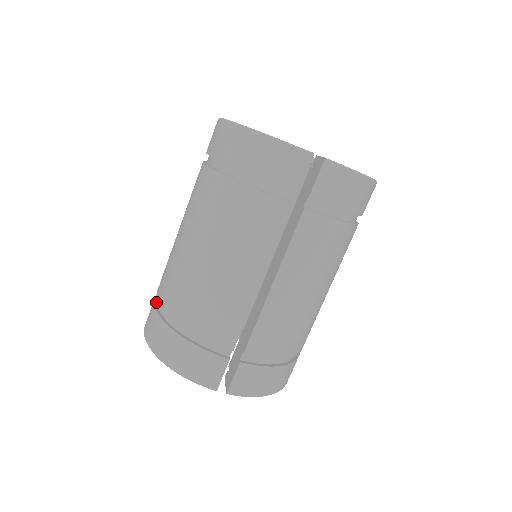
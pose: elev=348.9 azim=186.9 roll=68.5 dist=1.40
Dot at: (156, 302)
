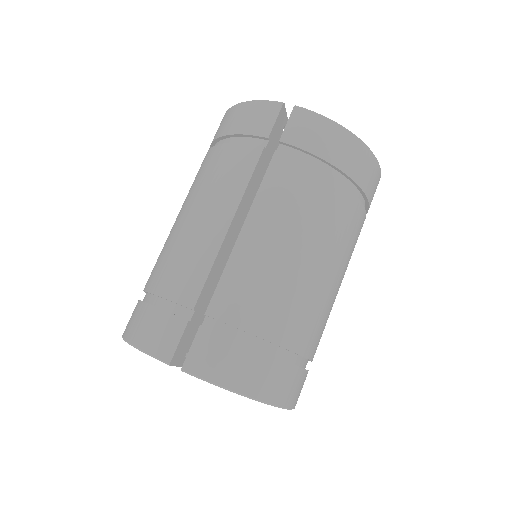
Dot at: occluded
